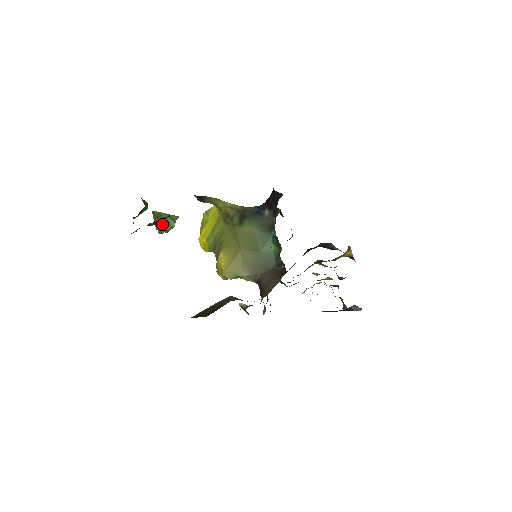
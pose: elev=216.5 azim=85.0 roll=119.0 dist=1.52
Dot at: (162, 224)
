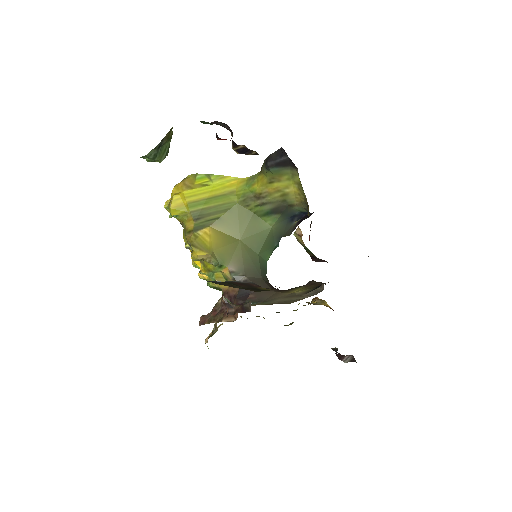
Dot at: (160, 149)
